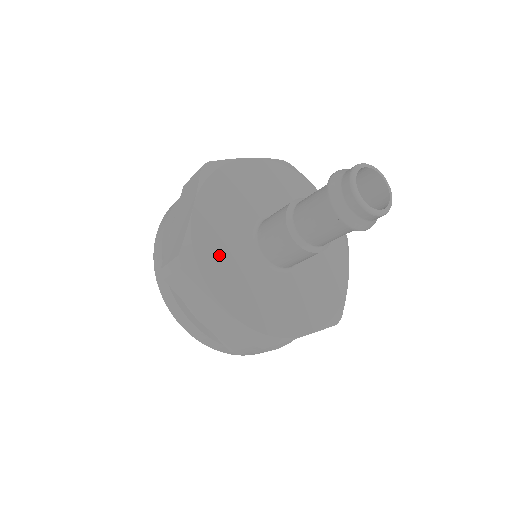
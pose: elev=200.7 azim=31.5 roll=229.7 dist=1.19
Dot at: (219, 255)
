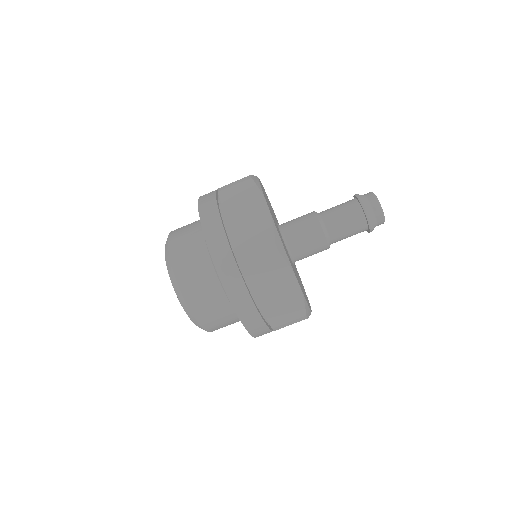
Dot at: (284, 246)
